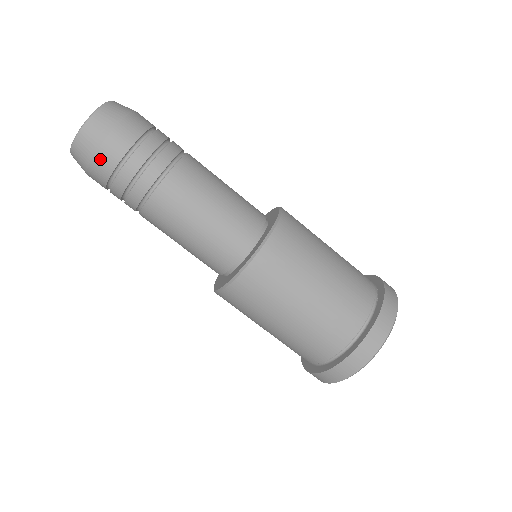
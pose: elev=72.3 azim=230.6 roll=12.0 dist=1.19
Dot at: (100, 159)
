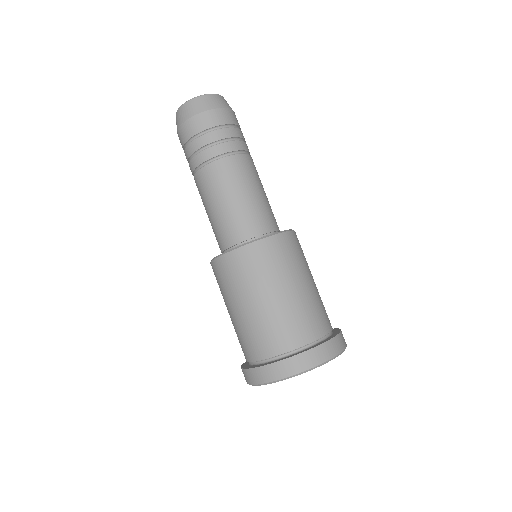
Dot at: (186, 127)
